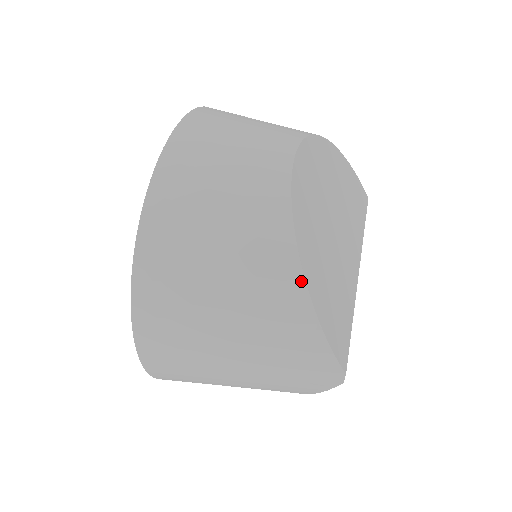
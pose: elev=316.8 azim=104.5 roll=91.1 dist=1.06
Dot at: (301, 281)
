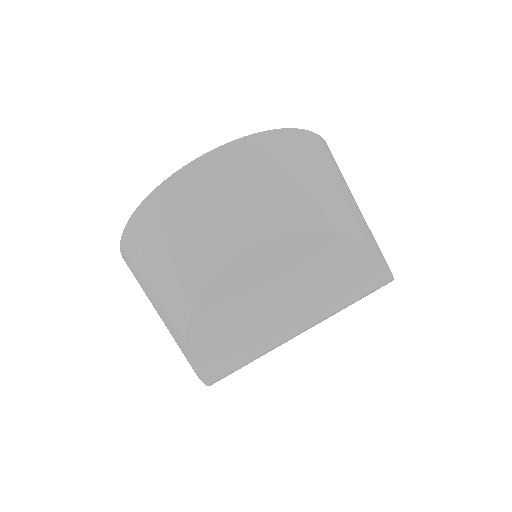
Dot at: (184, 335)
